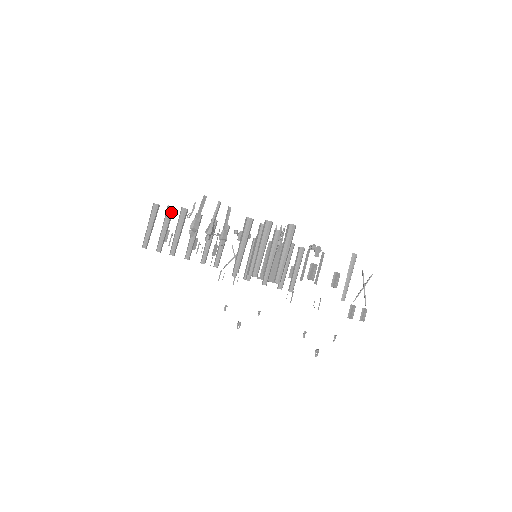
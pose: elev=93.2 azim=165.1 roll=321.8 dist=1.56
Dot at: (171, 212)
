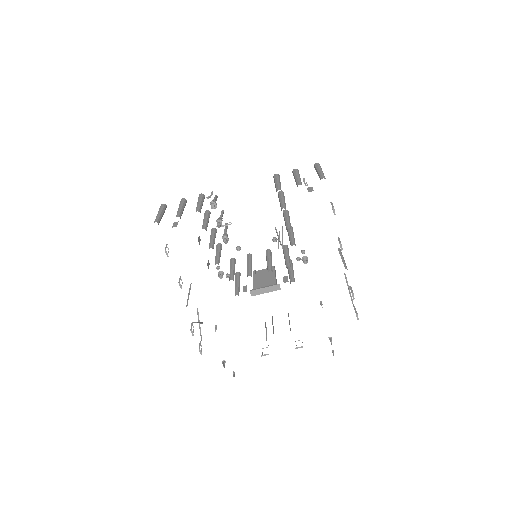
Dot at: (185, 202)
